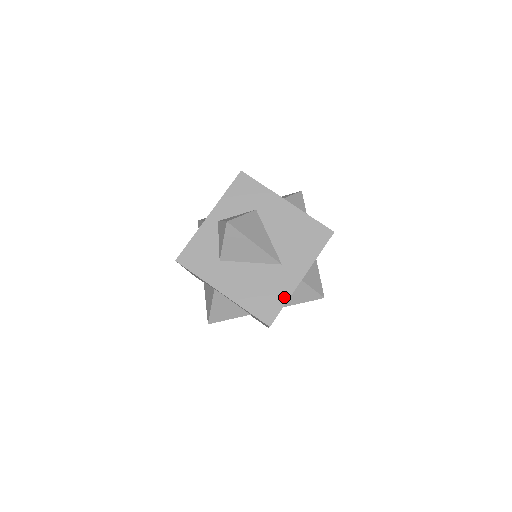
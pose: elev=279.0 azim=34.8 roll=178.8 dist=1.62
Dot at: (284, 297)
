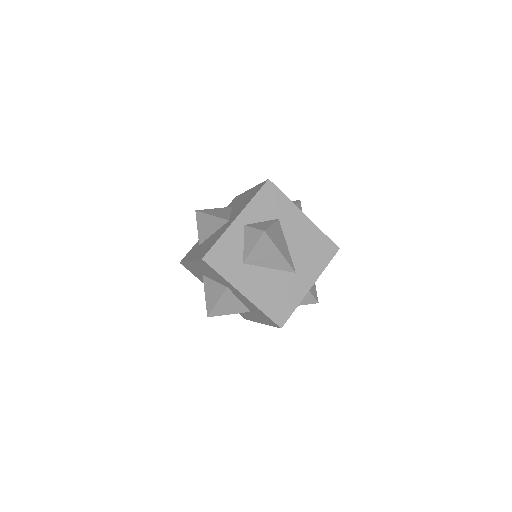
Dot at: (295, 302)
